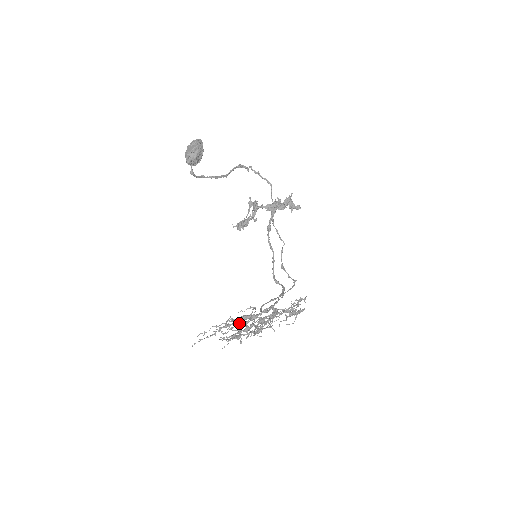
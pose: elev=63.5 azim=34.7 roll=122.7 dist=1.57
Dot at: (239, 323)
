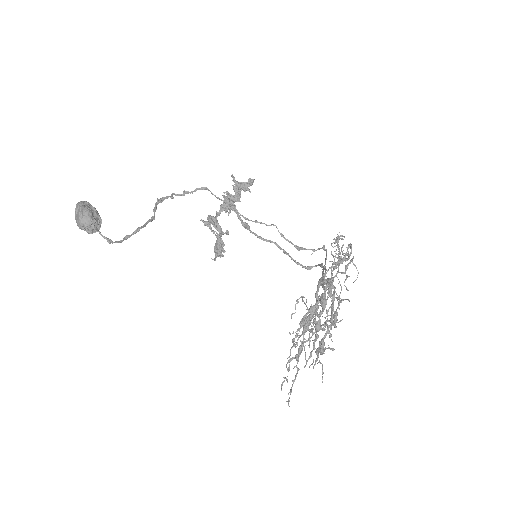
Dot at: (309, 333)
